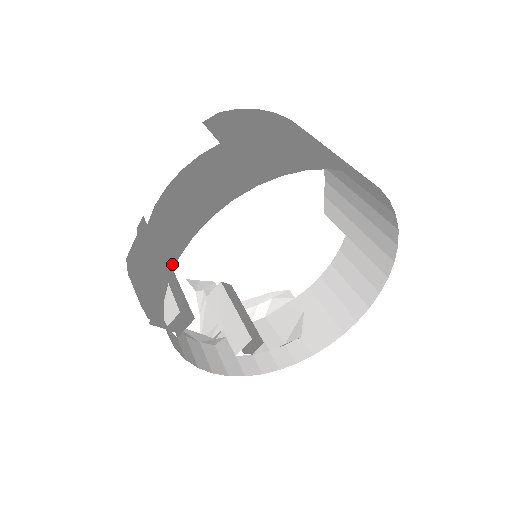
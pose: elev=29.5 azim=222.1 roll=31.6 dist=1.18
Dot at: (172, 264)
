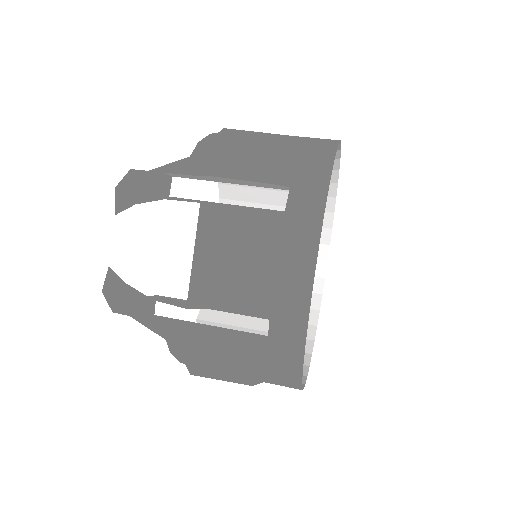
Dot at: (334, 140)
